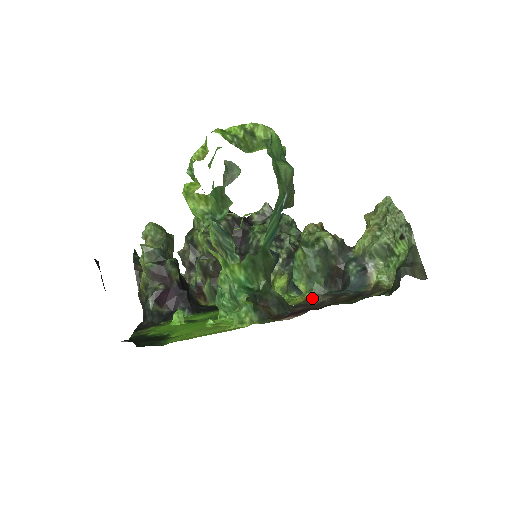
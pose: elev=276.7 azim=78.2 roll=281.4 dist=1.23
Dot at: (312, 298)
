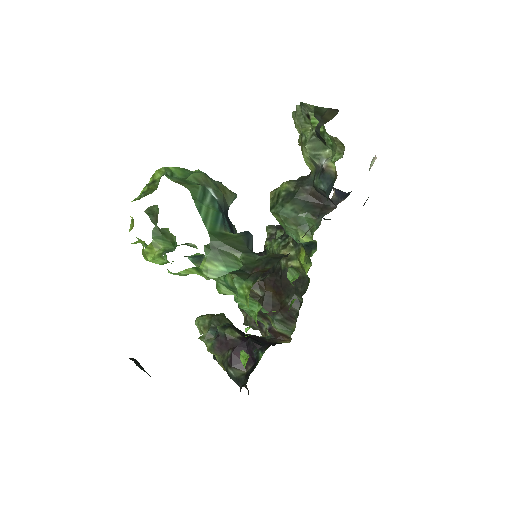
Dot at: (305, 233)
